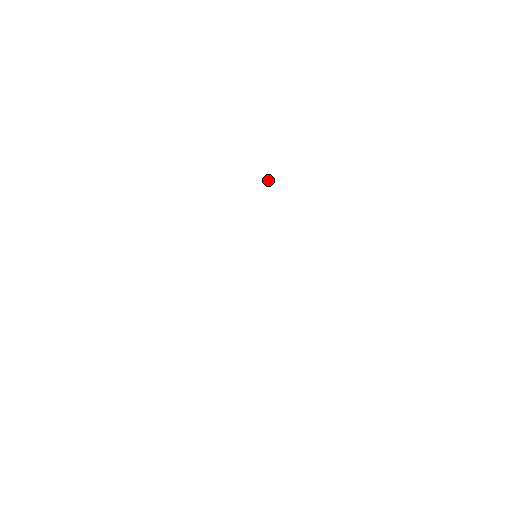
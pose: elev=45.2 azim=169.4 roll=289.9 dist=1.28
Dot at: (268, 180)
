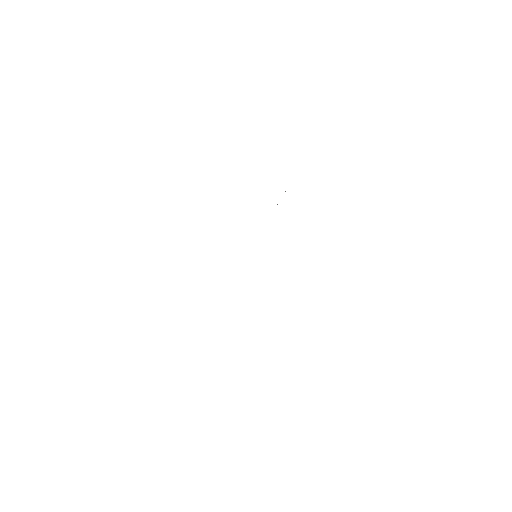
Dot at: occluded
